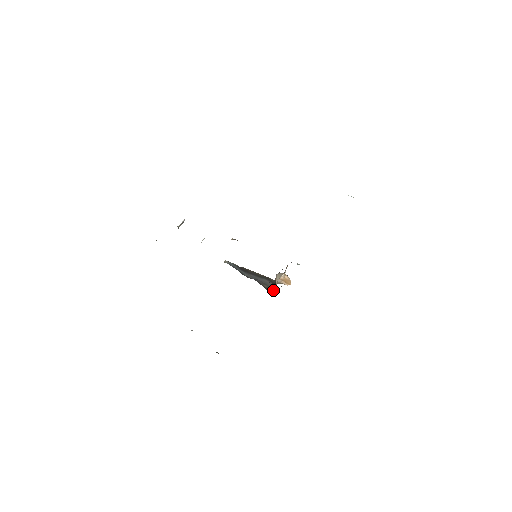
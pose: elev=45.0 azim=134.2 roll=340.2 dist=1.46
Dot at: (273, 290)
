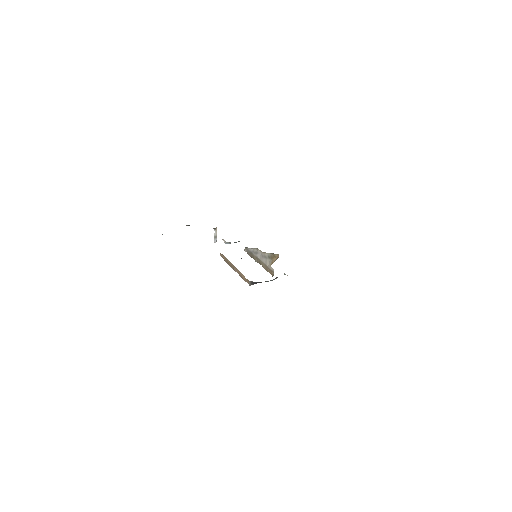
Dot at: occluded
